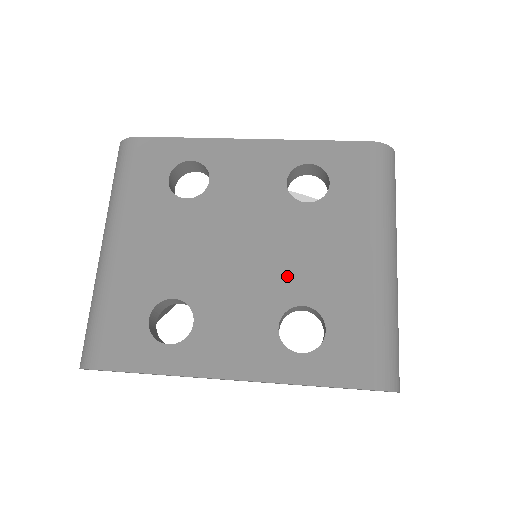
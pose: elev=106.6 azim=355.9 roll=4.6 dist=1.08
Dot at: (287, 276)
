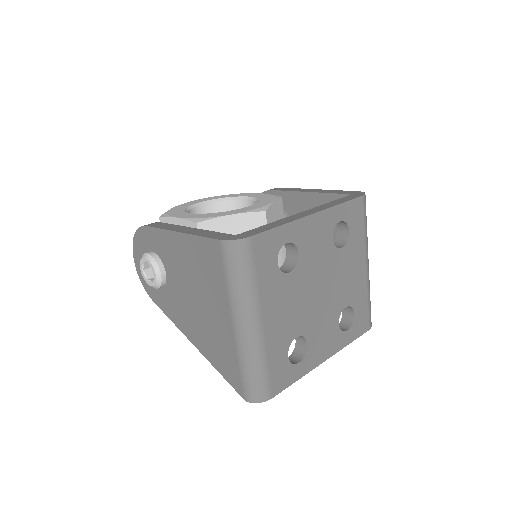
Dot at: (339, 295)
